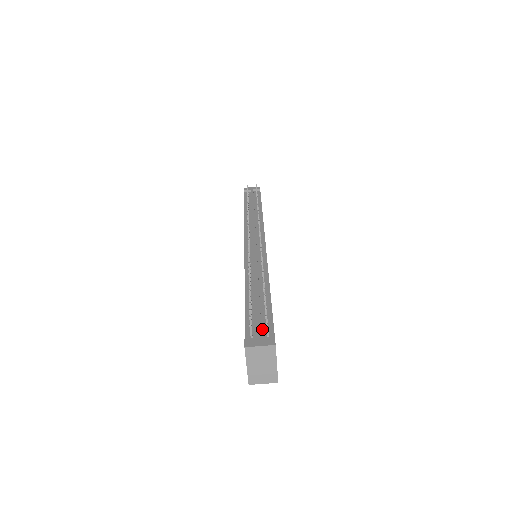
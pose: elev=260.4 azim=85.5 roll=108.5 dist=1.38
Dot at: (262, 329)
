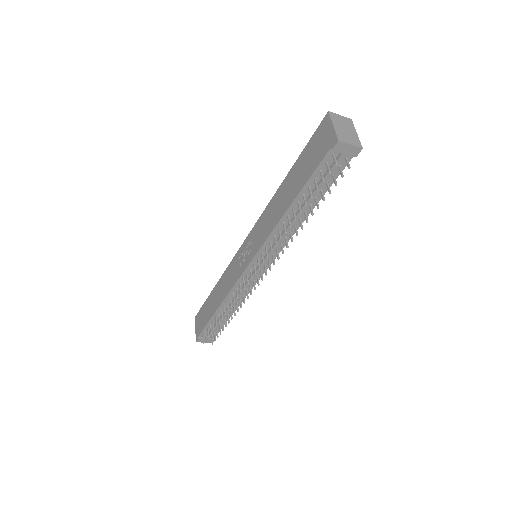
Dot at: occluded
